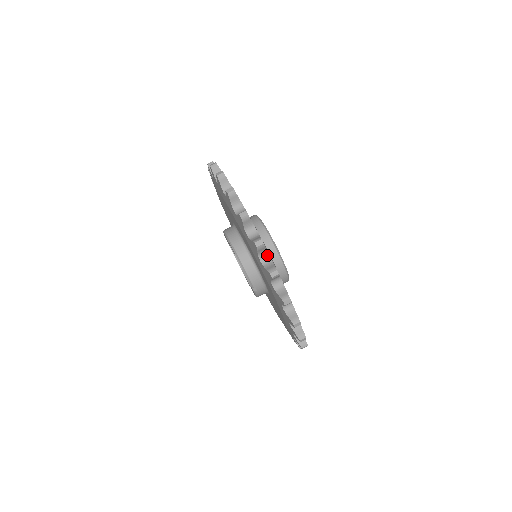
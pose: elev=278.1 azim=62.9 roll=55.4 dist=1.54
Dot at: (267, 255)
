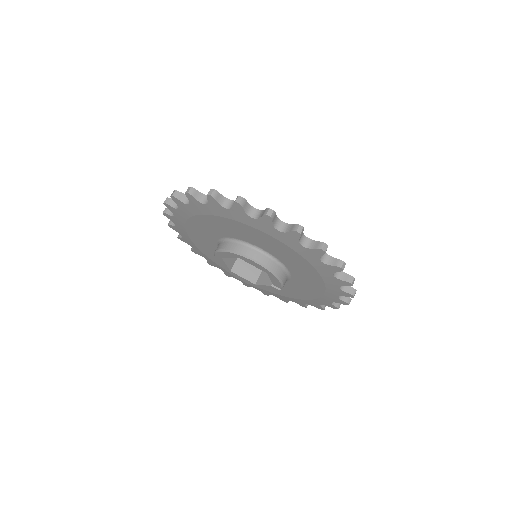
Dot at: occluded
